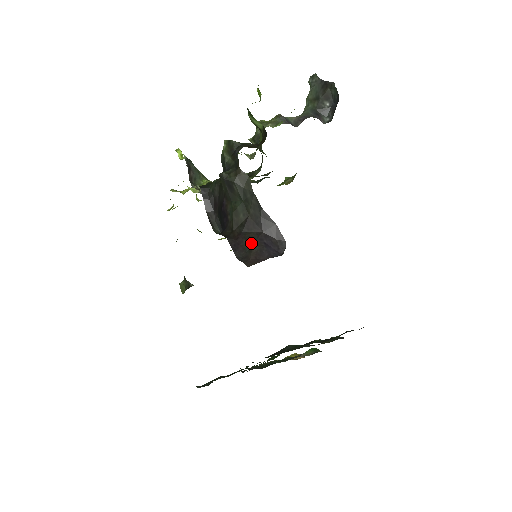
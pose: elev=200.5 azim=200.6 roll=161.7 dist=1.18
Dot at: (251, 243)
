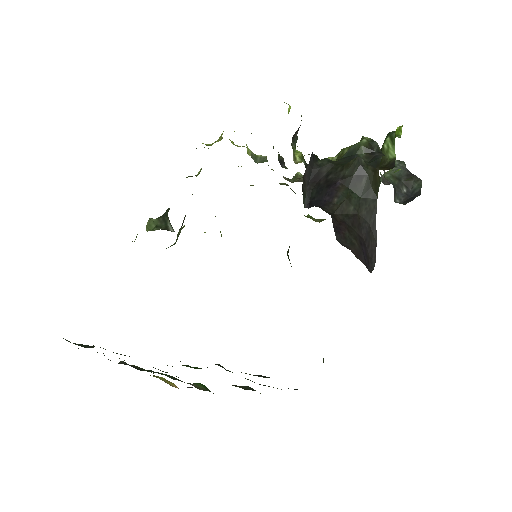
Dot at: (354, 238)
